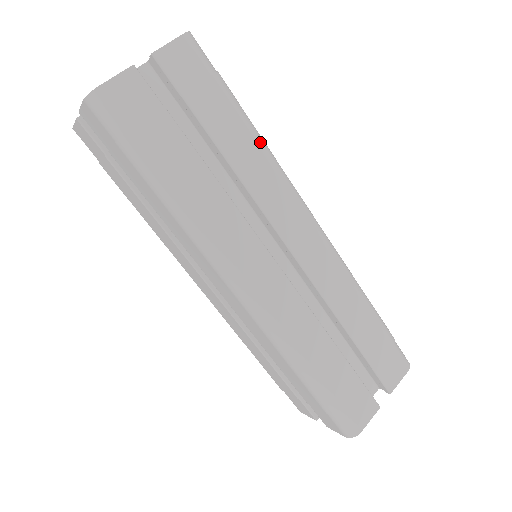
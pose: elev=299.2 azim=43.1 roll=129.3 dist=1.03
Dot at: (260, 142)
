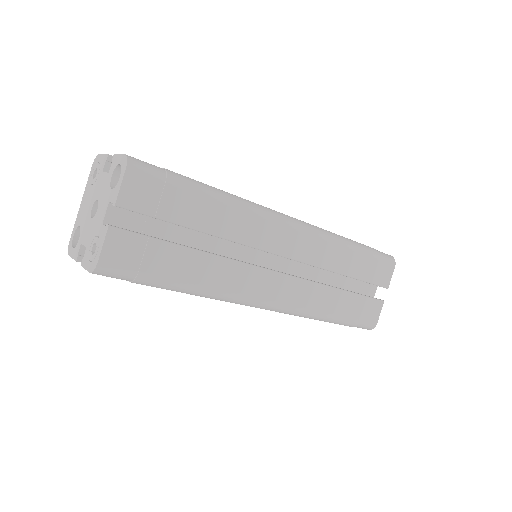
Dot at: (228, 201)
